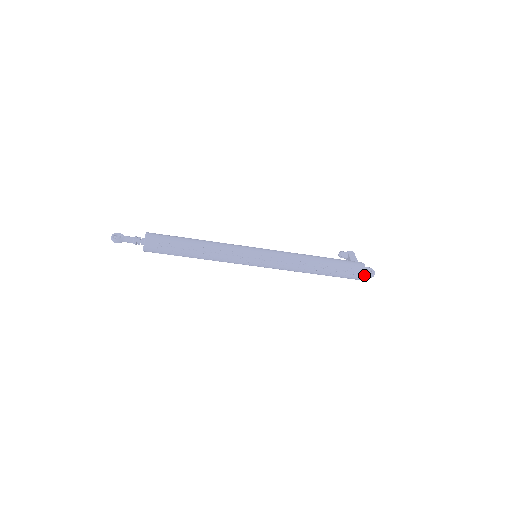
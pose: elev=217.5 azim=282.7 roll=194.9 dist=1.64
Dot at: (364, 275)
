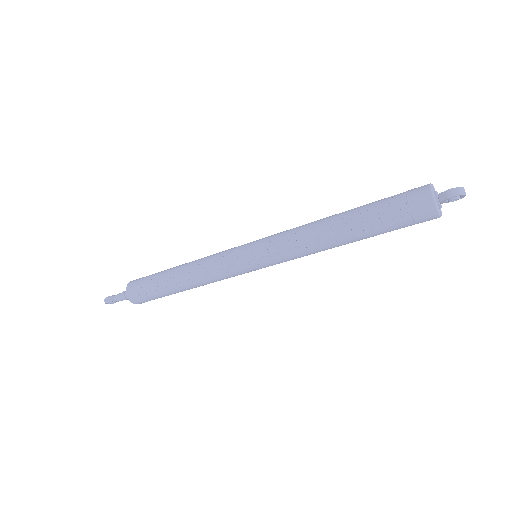
Dot at: (431, 194)
